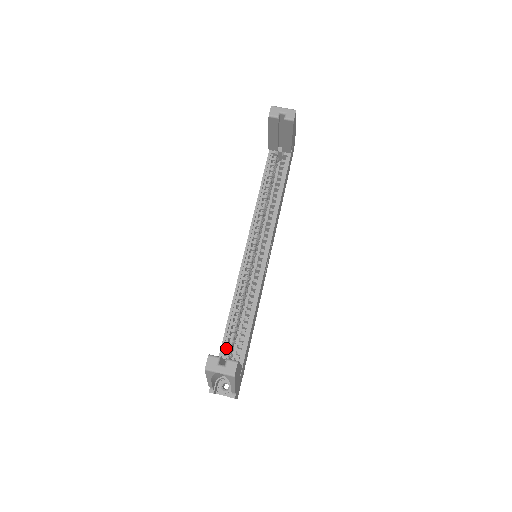
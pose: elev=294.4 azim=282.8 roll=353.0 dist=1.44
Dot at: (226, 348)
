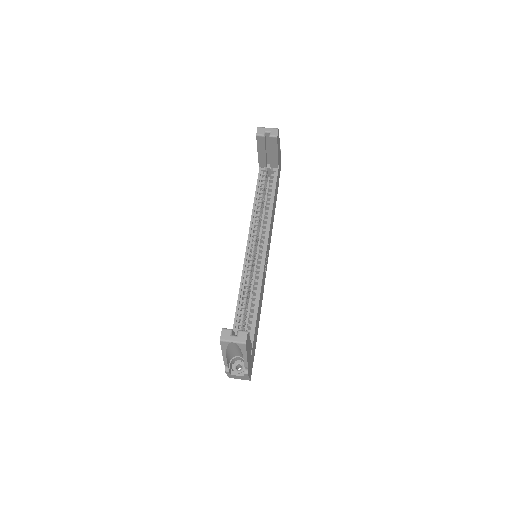
Dot at: (236, 334)
